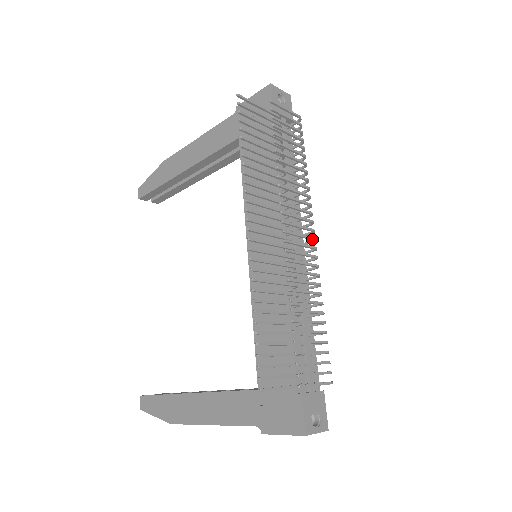
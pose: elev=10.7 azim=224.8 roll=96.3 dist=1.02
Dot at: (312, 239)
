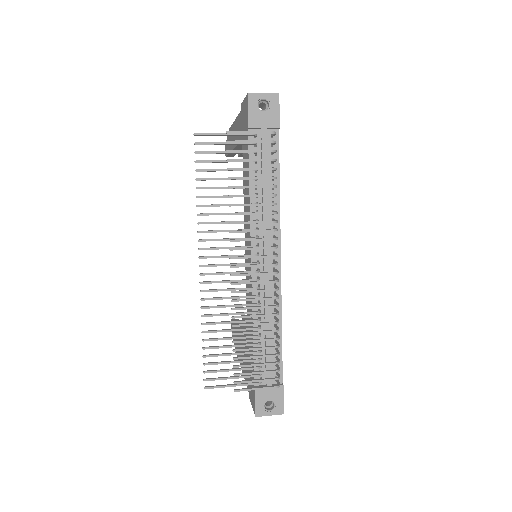
Dot at: occluded
